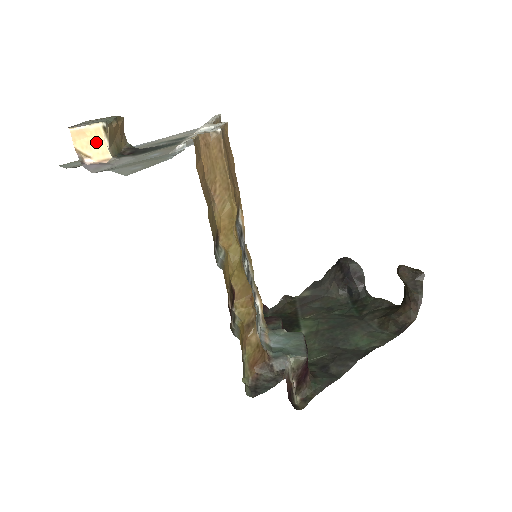
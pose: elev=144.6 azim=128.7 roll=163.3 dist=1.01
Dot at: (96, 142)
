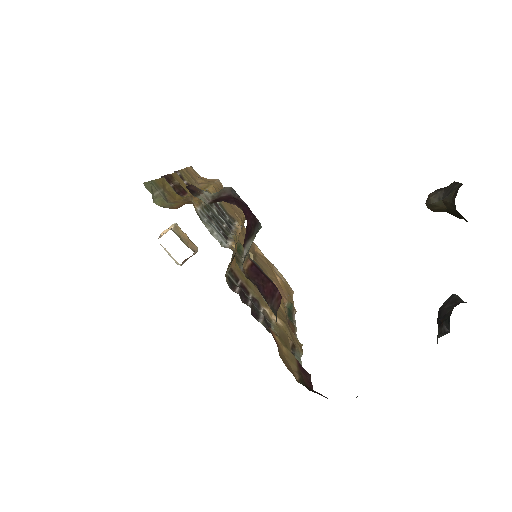
Dot at: (168, 230)
